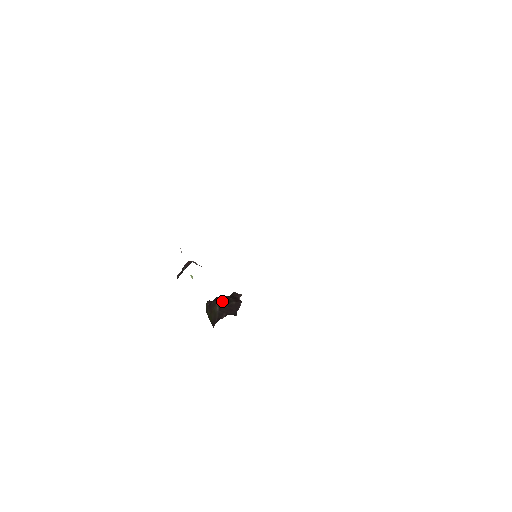
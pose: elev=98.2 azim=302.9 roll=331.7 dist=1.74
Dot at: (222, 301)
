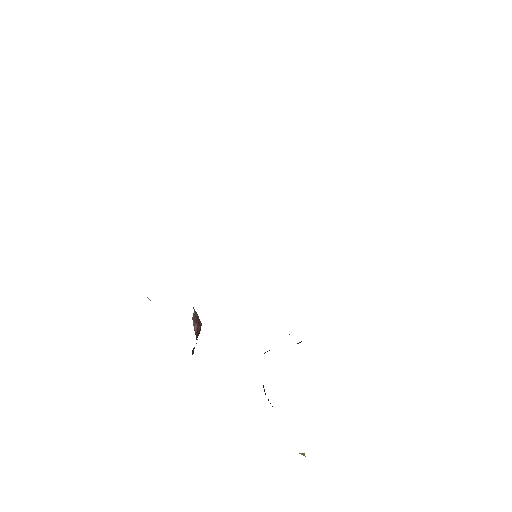
Dot at: (264, 353)
